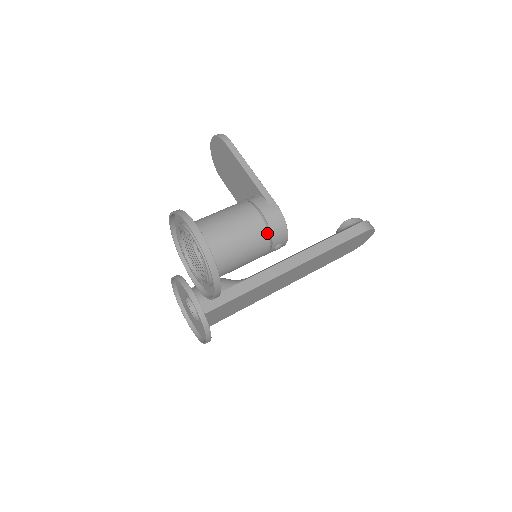
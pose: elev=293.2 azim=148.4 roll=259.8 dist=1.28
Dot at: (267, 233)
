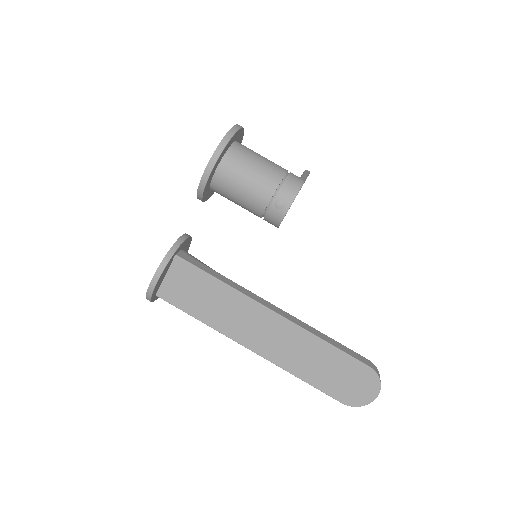
Dot at: (281, 180)
